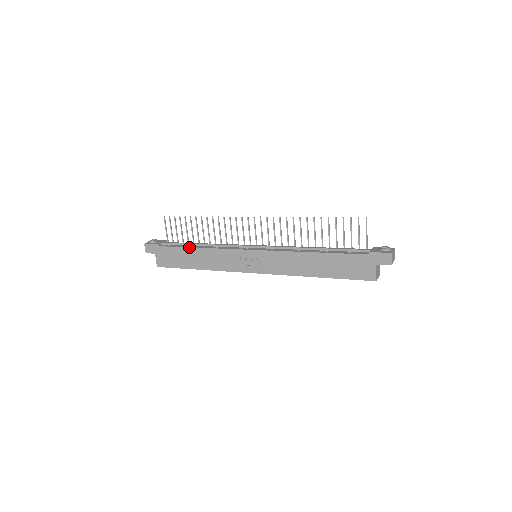
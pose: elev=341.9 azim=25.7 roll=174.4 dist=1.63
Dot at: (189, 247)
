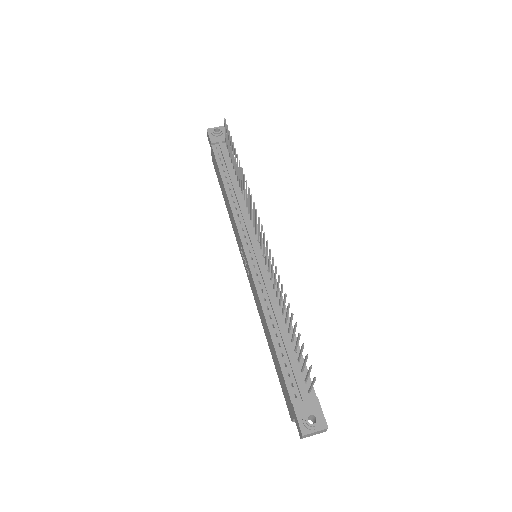
Dot at: (222, 179)
